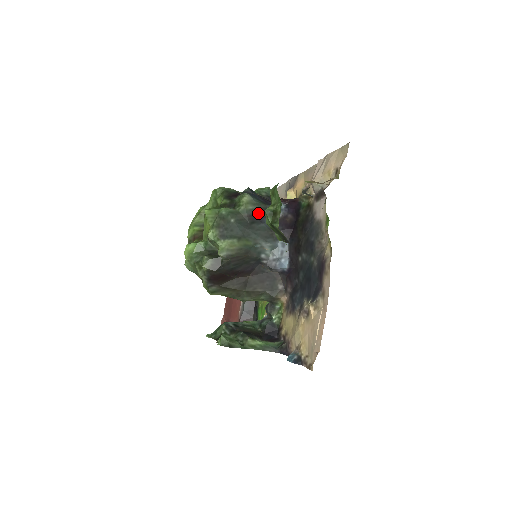
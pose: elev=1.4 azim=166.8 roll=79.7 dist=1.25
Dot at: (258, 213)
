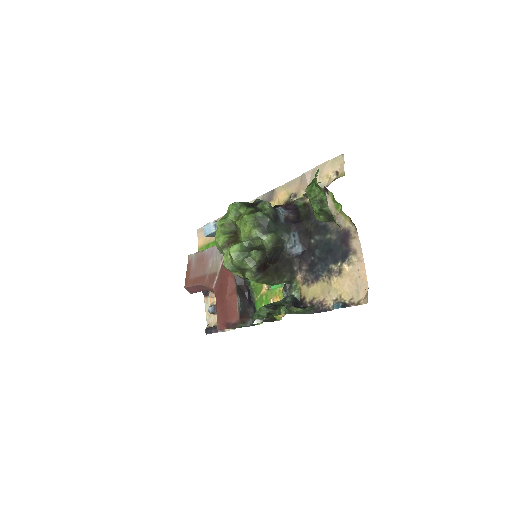
Dot at: (275, 214)
